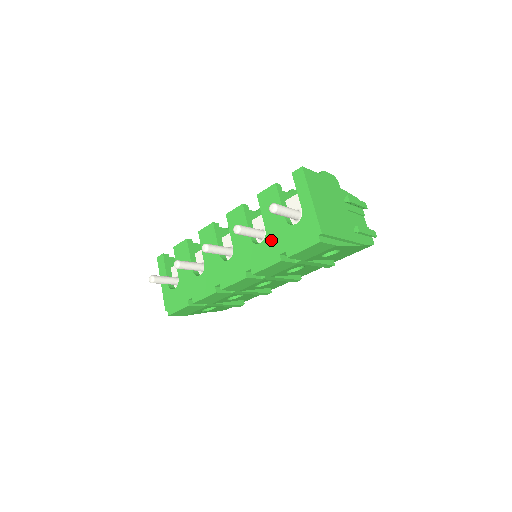
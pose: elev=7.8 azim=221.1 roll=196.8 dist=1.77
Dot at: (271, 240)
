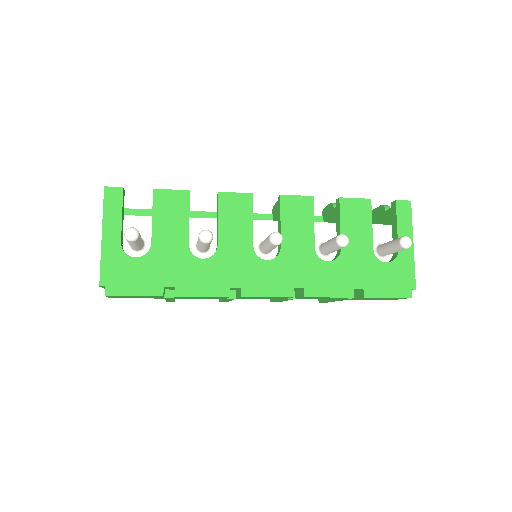
Dot at: (347, 265)
